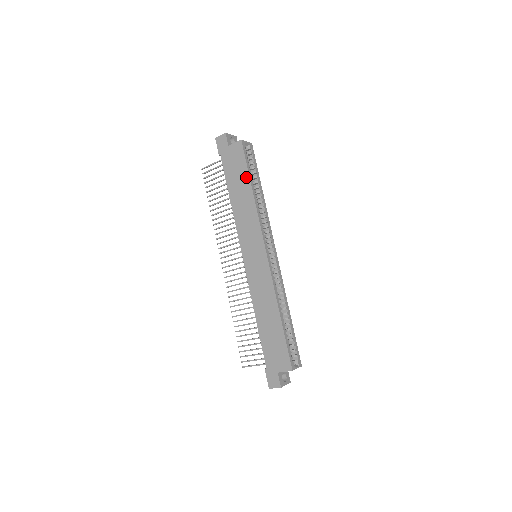
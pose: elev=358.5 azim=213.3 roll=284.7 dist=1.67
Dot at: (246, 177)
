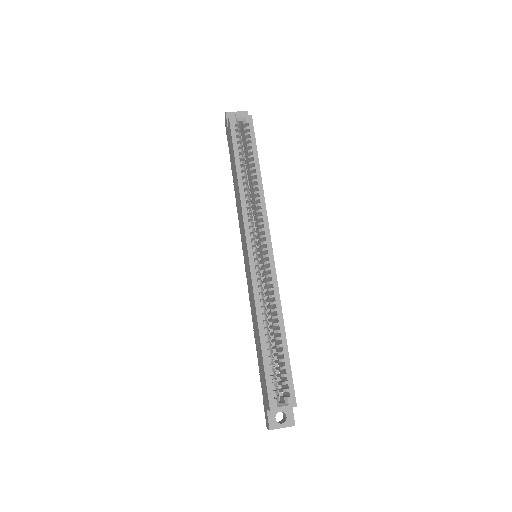
Dot at: (234, 160)
